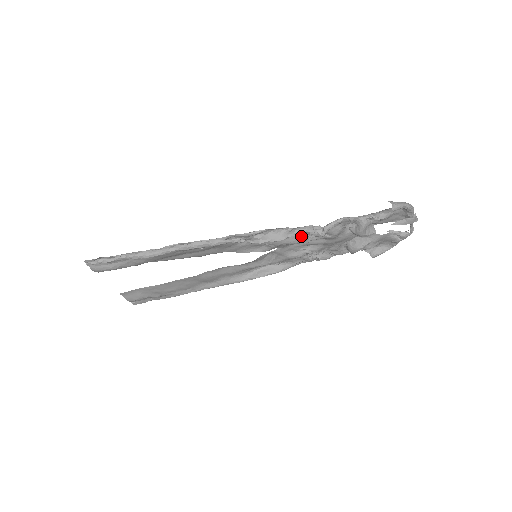
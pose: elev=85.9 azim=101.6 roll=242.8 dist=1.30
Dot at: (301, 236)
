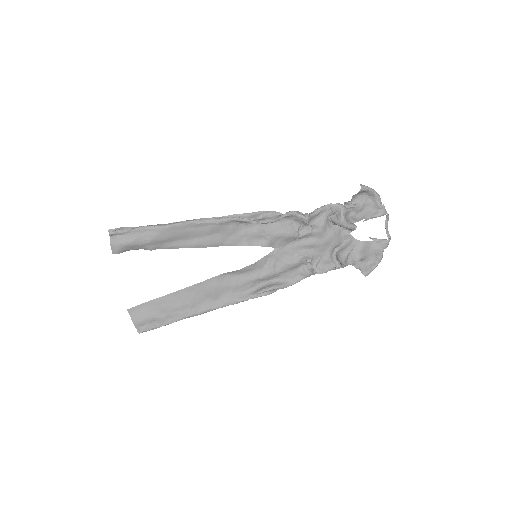
Dot at: (293, 227)
